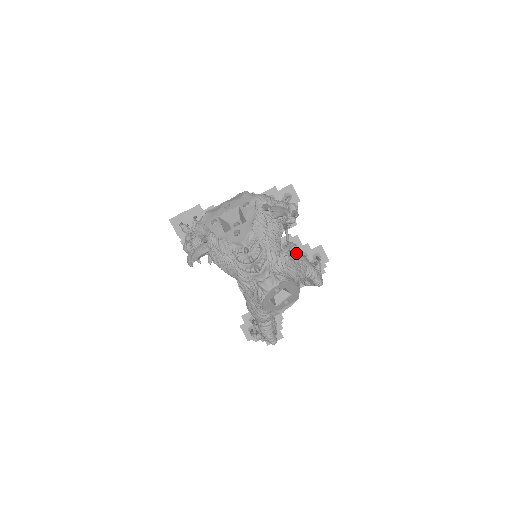
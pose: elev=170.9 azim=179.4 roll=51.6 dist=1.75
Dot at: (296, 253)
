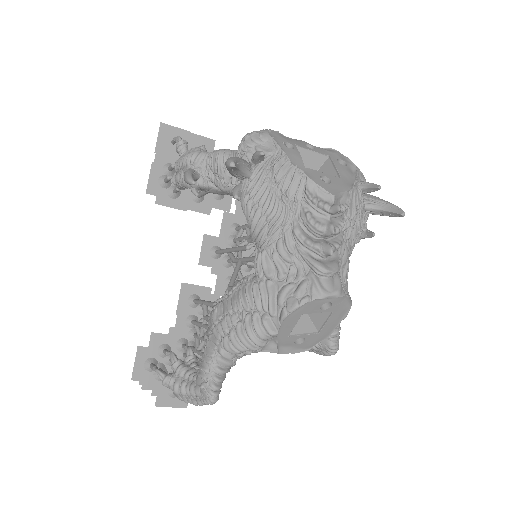
Dot at: occluded
